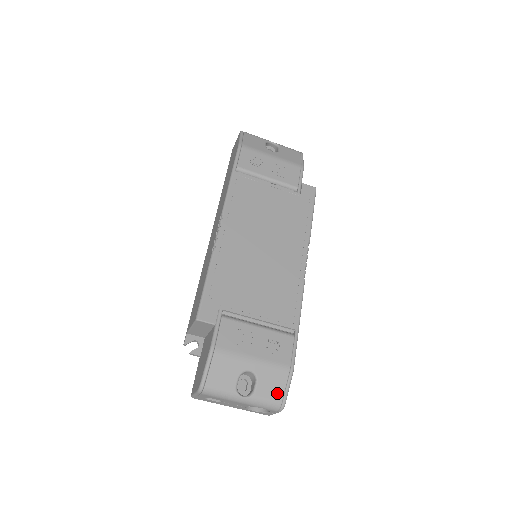
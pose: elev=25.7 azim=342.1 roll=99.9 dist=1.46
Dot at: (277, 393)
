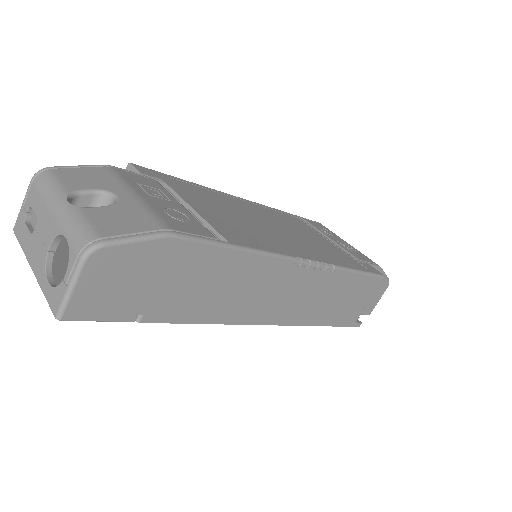
Dot at: (112, 228)
